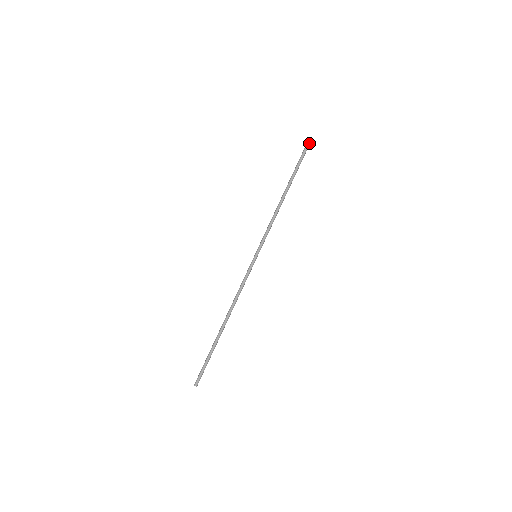
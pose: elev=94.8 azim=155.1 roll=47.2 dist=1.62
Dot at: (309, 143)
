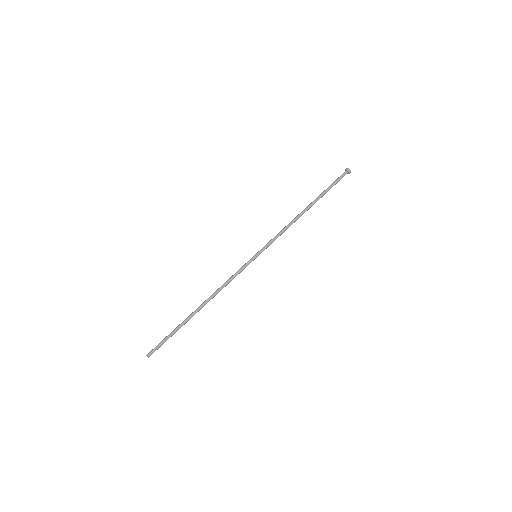
Dot at: occluded
